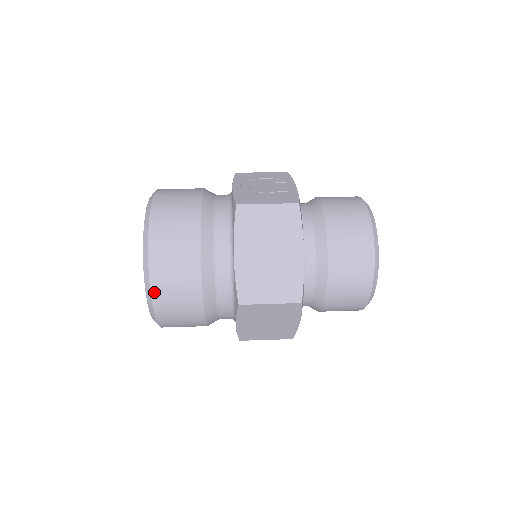
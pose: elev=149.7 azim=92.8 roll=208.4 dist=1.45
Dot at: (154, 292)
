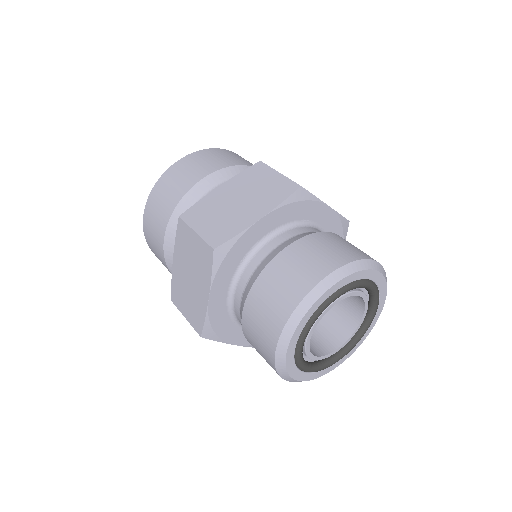
Dot at: (158, 184)
